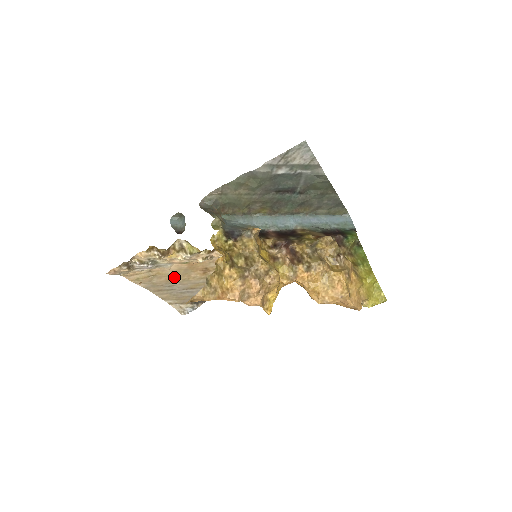
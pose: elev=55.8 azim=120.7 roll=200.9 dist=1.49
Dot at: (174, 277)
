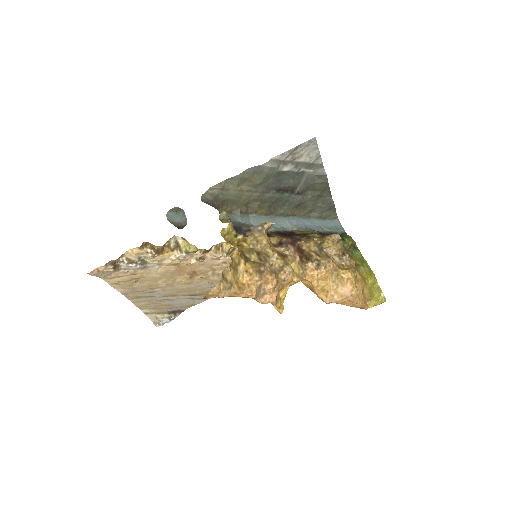
Dot at: (158, 281)
